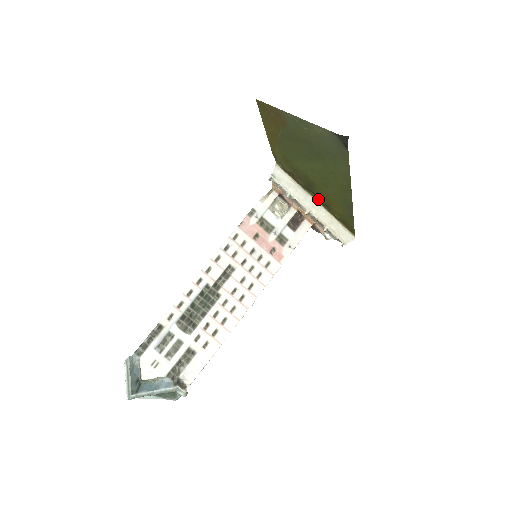
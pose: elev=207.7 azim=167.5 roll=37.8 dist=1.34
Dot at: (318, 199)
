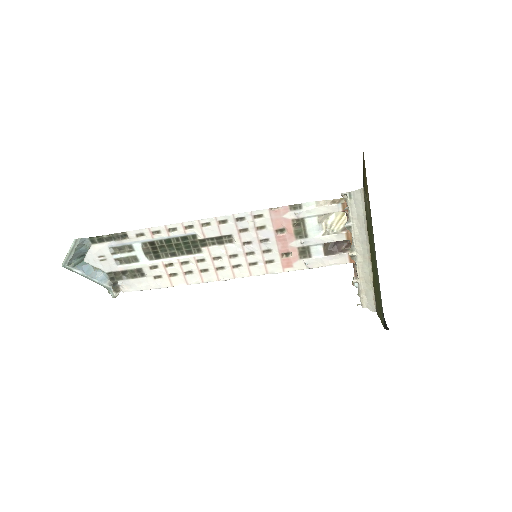
Dot at: occluded
